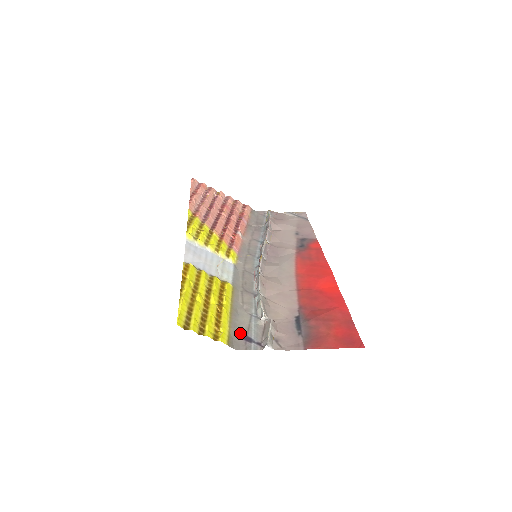
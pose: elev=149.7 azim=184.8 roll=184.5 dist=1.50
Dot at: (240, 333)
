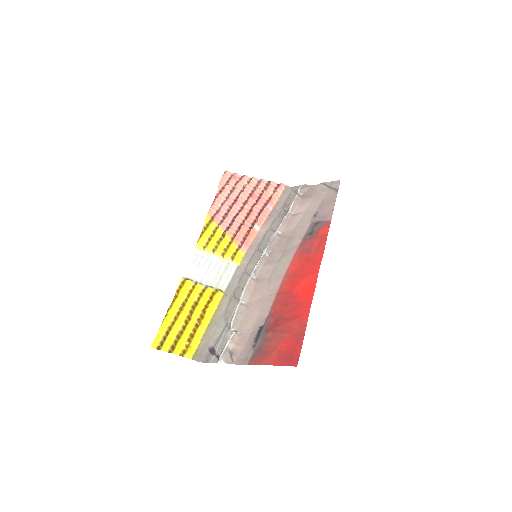
Dot at: (209, 345)
